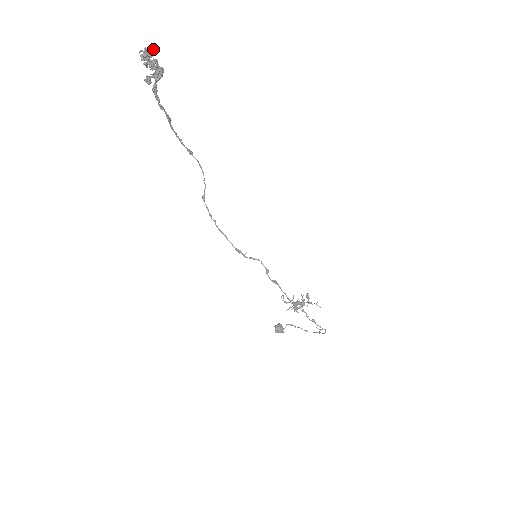
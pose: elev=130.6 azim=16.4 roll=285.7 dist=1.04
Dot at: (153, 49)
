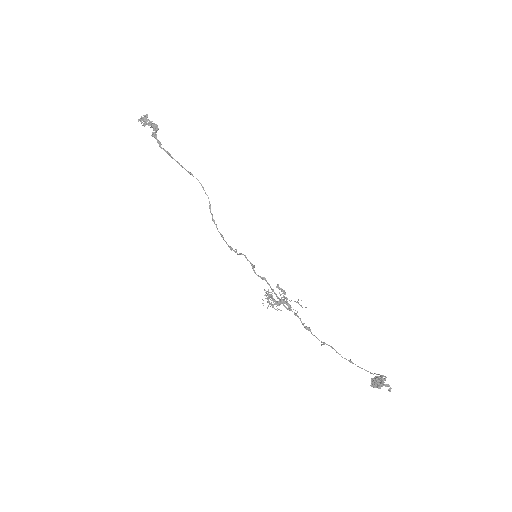
Dot at: (146, 115)
